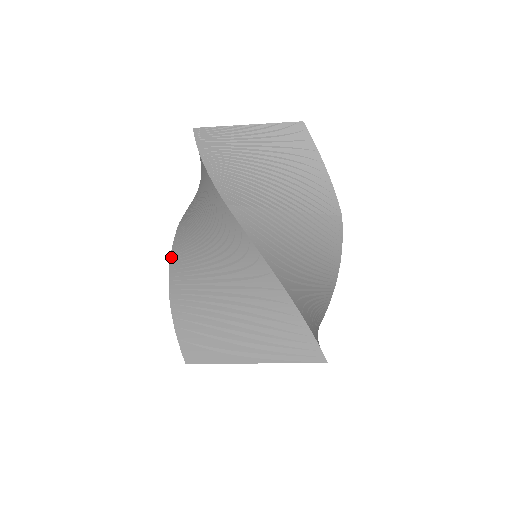
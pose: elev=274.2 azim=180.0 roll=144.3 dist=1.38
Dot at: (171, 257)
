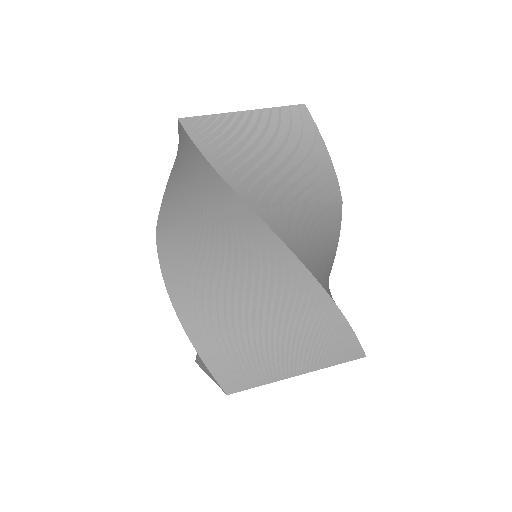
Dot at: (163, 274)
